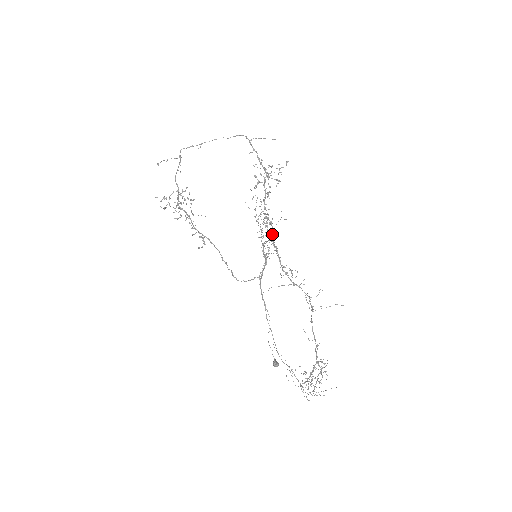
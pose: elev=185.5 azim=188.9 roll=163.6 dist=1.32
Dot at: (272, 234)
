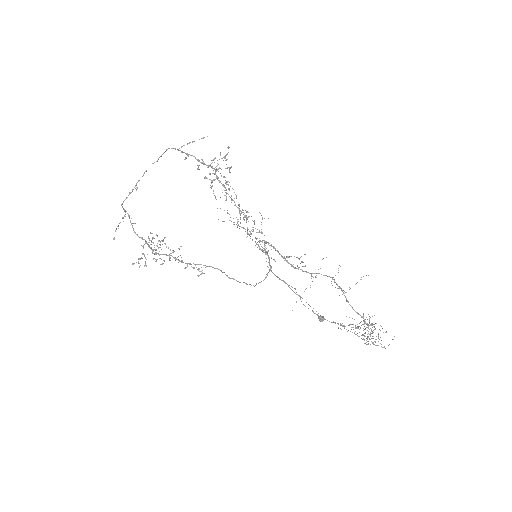
Dot at: occluded
